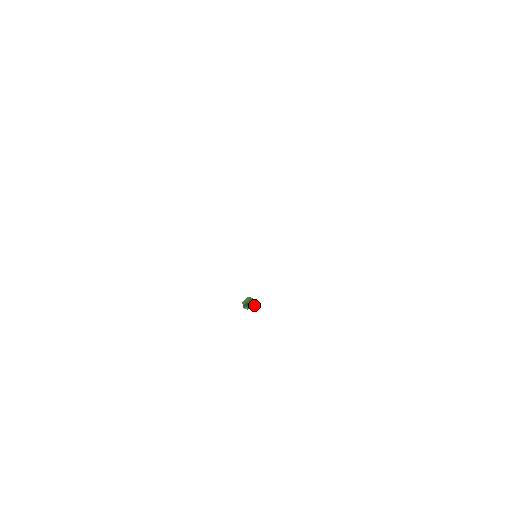
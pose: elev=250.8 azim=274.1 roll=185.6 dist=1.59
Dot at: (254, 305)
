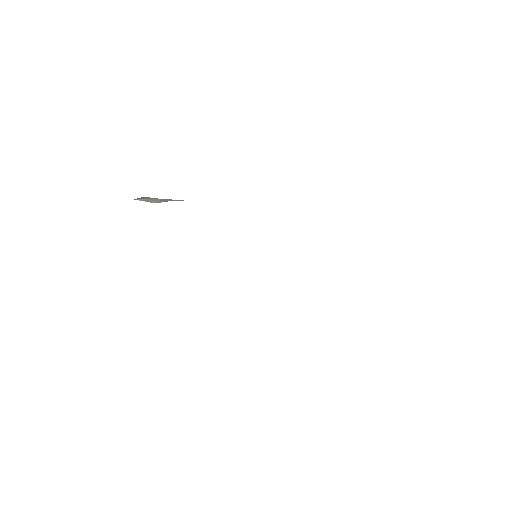
Dot at: occluded
